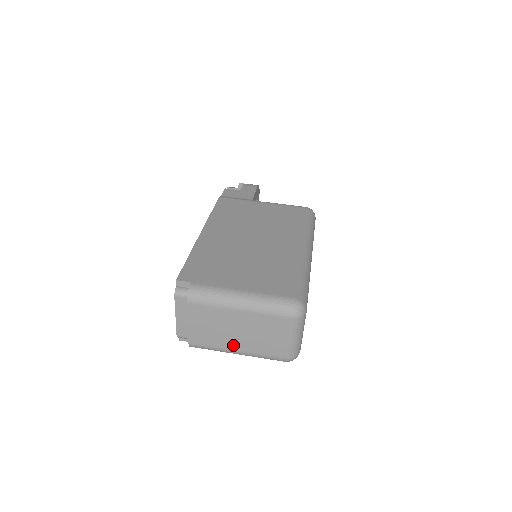
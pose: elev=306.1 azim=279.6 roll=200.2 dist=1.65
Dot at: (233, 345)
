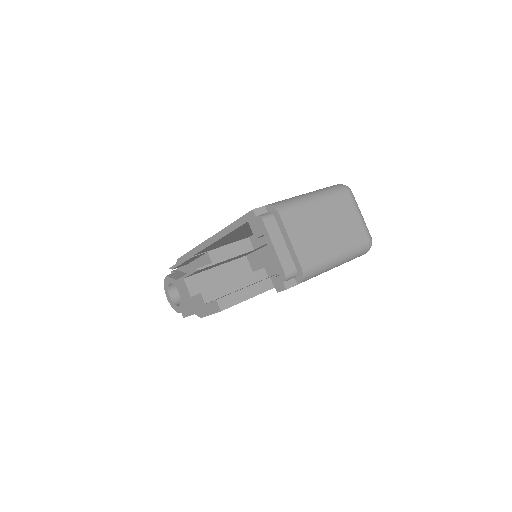
Dot at: (332, 247)
